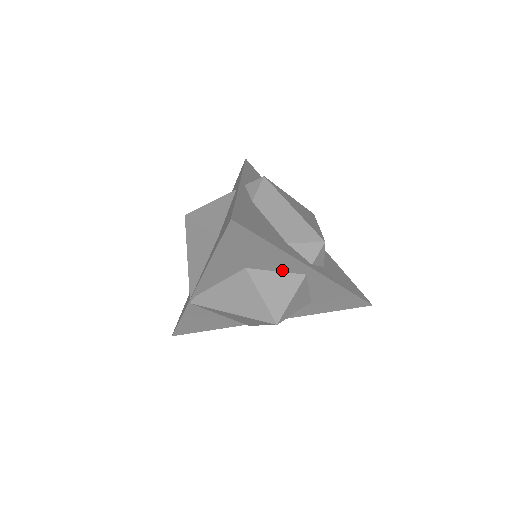
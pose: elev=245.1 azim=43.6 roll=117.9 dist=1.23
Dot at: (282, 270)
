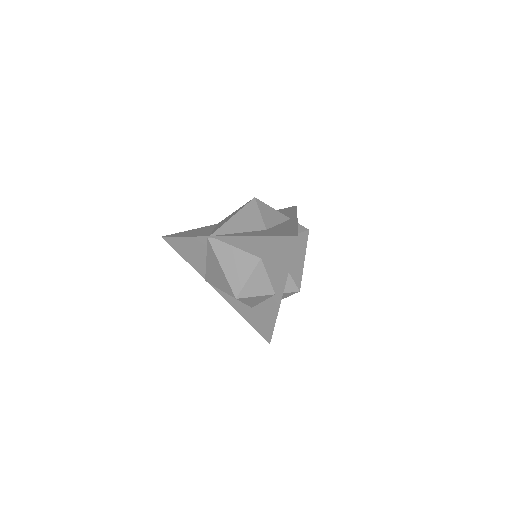
Dot at: (271, 279)
